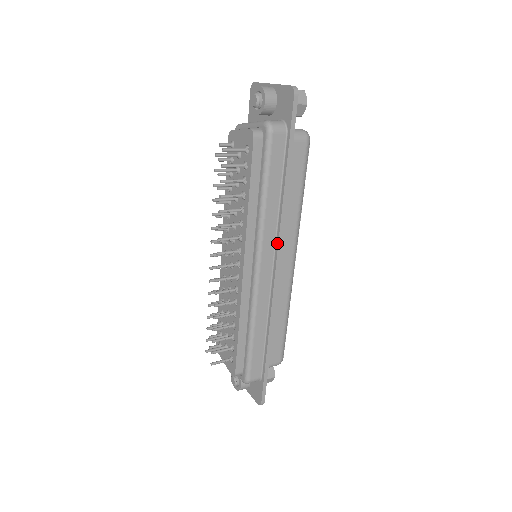
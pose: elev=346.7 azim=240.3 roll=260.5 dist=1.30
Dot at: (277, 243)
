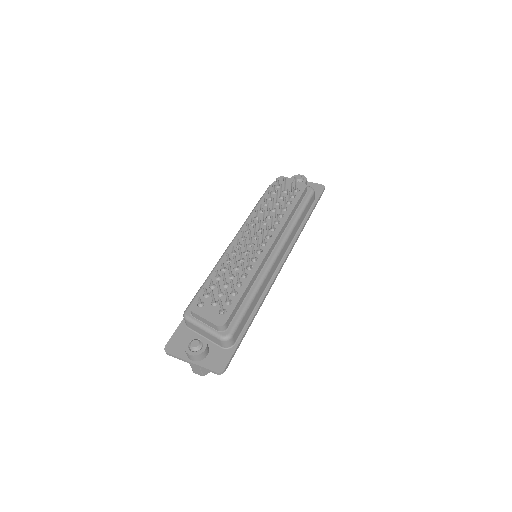
Dot at: (290, 249)
